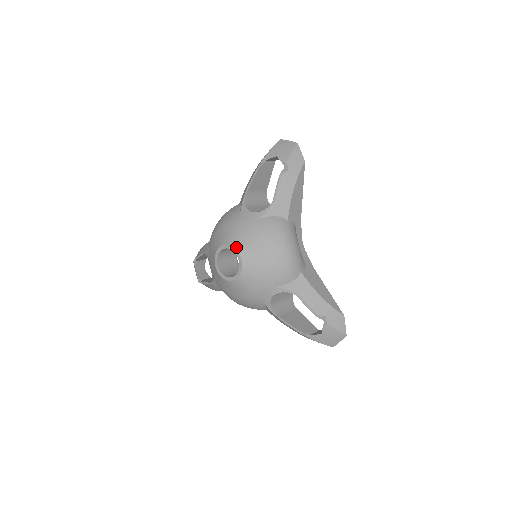
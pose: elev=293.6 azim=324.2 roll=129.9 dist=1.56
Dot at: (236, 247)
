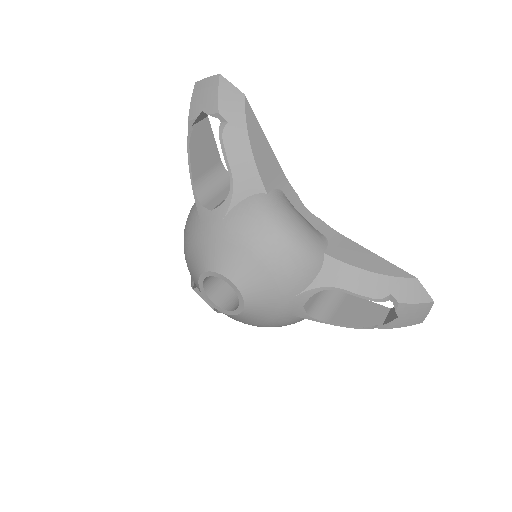
Dot at: (217, 270)
